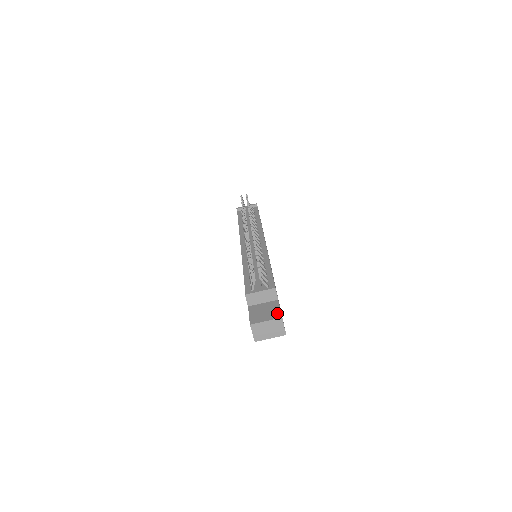
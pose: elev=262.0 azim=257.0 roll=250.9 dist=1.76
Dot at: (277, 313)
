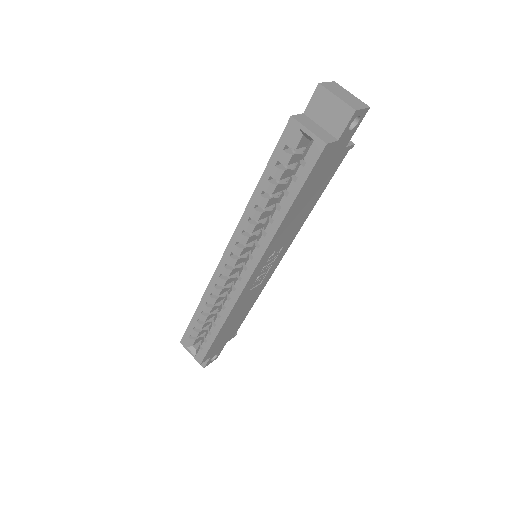
Dot at: occluded
